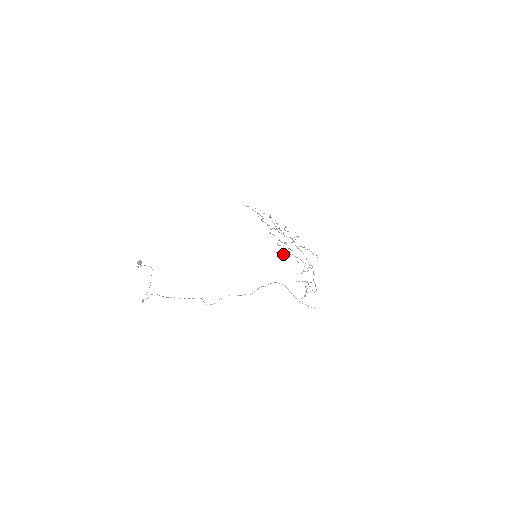
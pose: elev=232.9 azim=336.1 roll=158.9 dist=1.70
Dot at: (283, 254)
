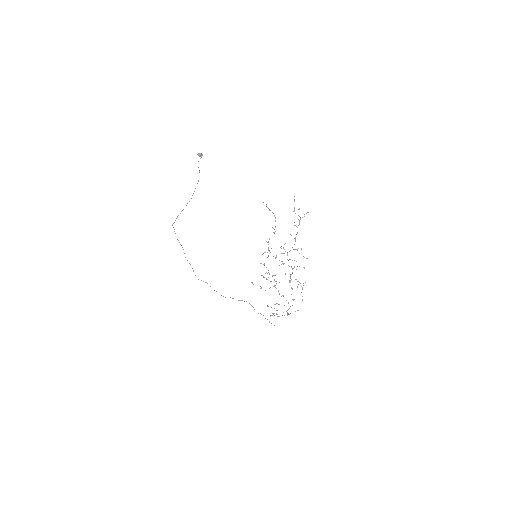
Dot at: occluded
